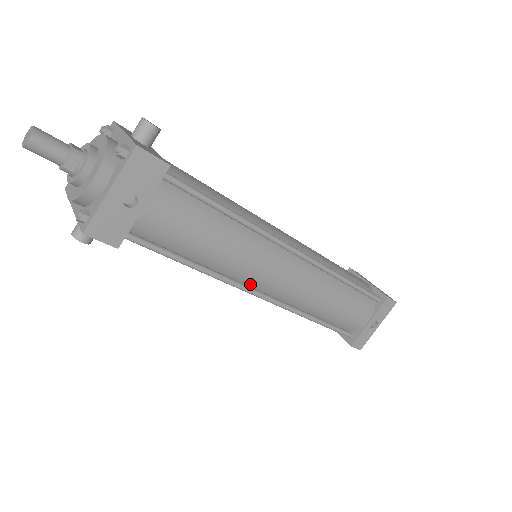
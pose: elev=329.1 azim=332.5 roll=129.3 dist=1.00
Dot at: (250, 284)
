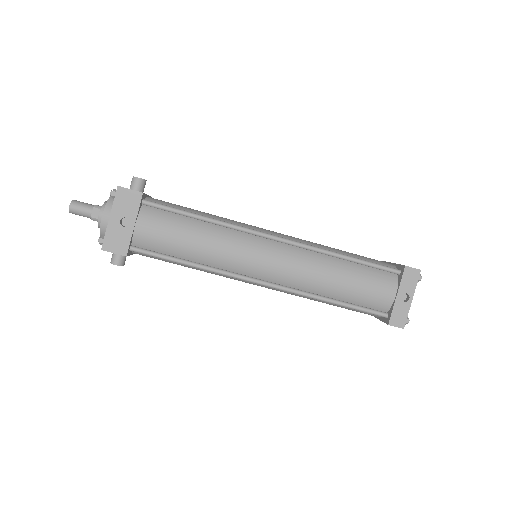
Dot at: (246, 273)
